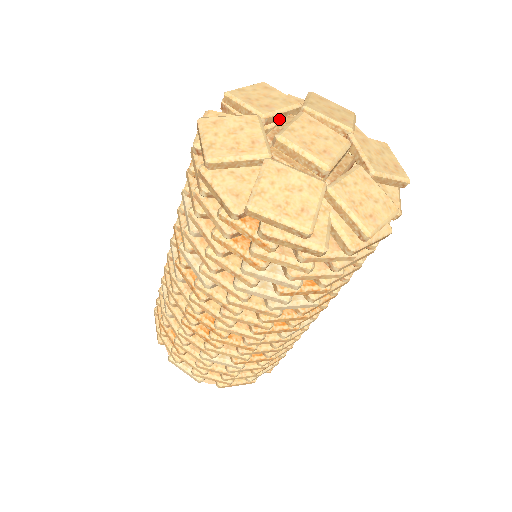
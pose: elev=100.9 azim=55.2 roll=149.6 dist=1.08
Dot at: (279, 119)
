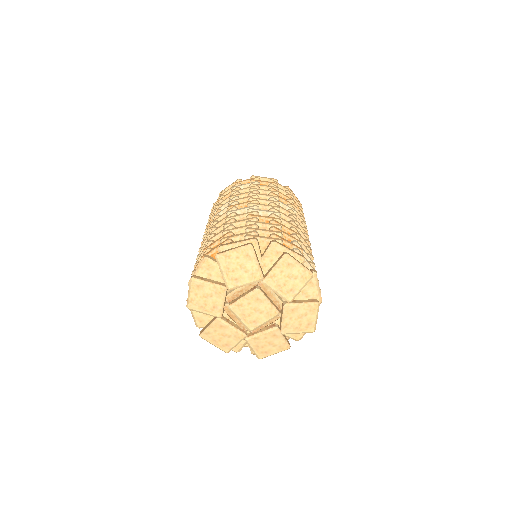
Dot at: (243, 285)
